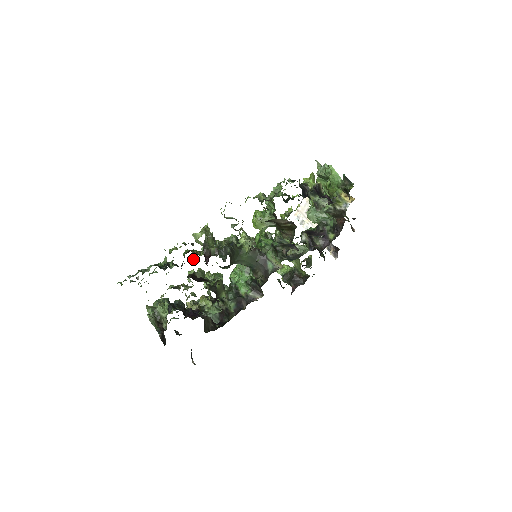
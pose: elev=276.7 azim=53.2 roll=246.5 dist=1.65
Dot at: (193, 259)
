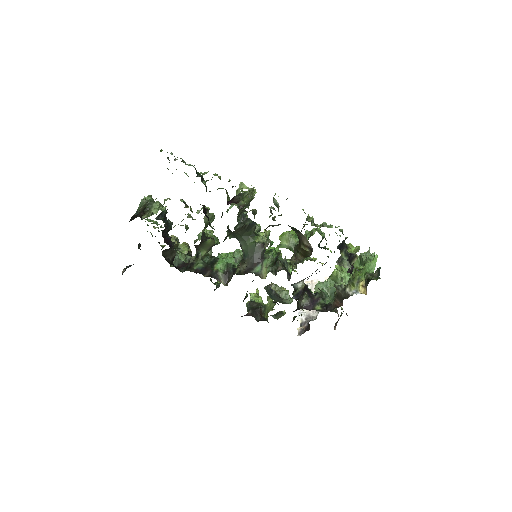
Dot at: occluded
